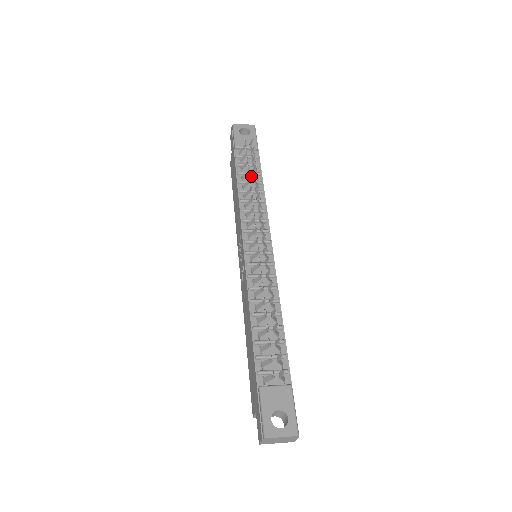
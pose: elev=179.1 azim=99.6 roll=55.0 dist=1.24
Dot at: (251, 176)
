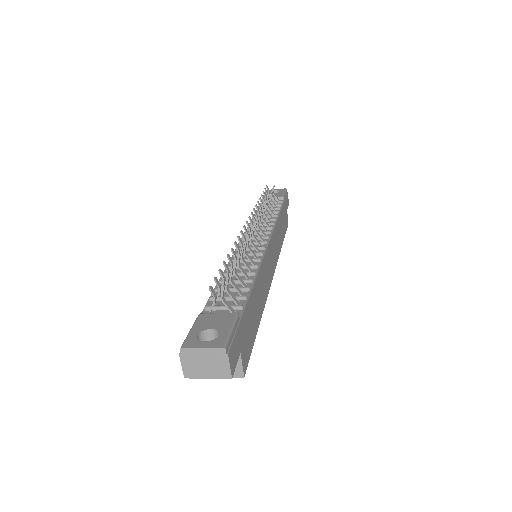
Dot at: occluded
